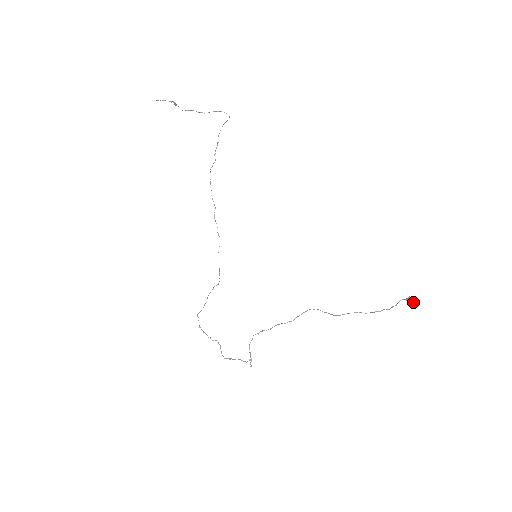
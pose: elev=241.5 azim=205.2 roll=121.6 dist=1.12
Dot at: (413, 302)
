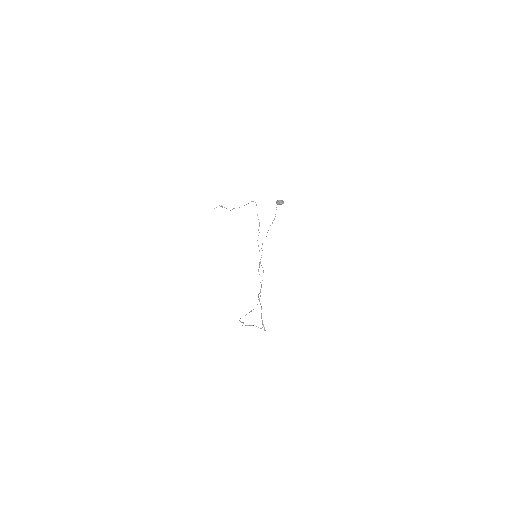
Dot at: (277, 201)
